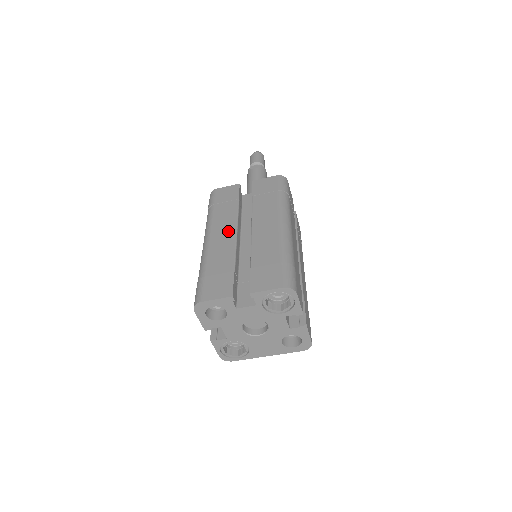
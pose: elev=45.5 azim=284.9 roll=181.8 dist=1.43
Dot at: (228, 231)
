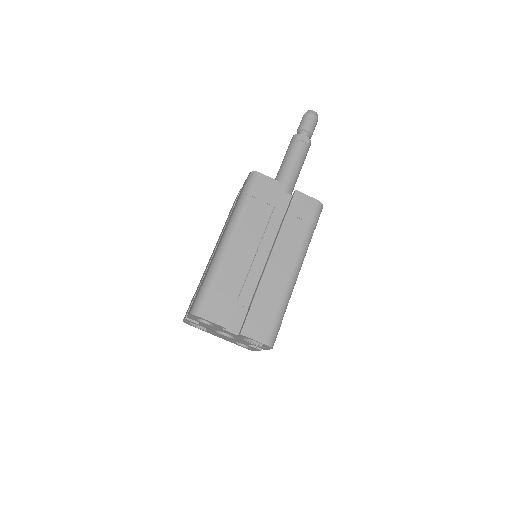
Dot at: (250, 245)
